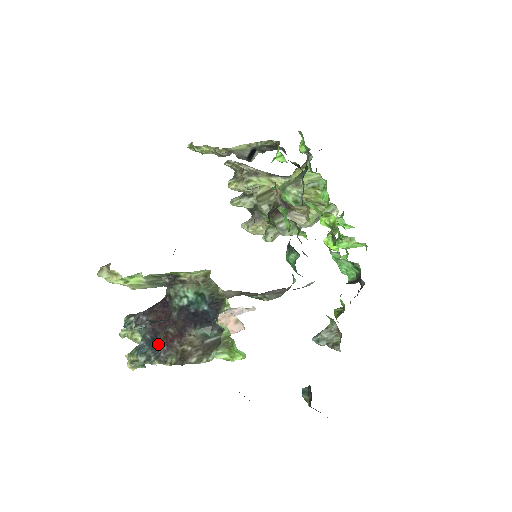
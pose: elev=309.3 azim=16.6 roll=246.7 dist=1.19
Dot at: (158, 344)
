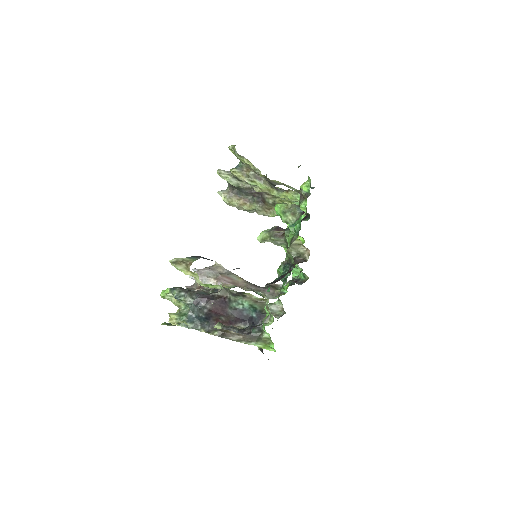
Dot at: (208, 322)
